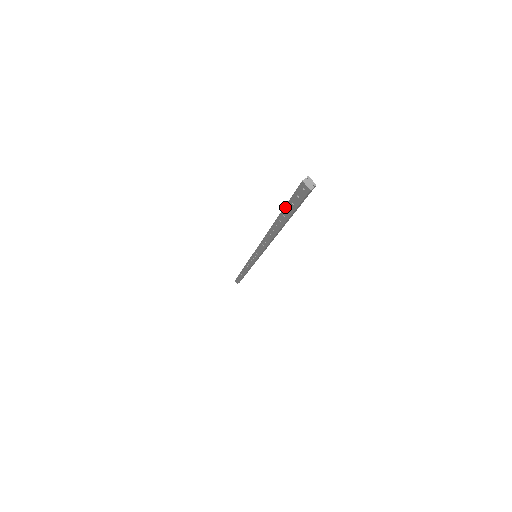
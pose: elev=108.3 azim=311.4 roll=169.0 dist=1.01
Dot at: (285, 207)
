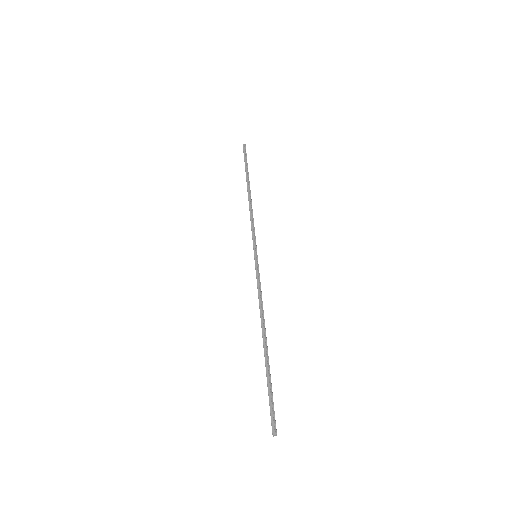
Dot at: occluded
